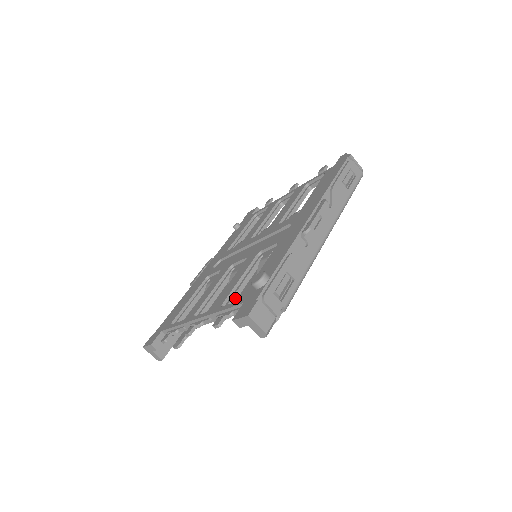
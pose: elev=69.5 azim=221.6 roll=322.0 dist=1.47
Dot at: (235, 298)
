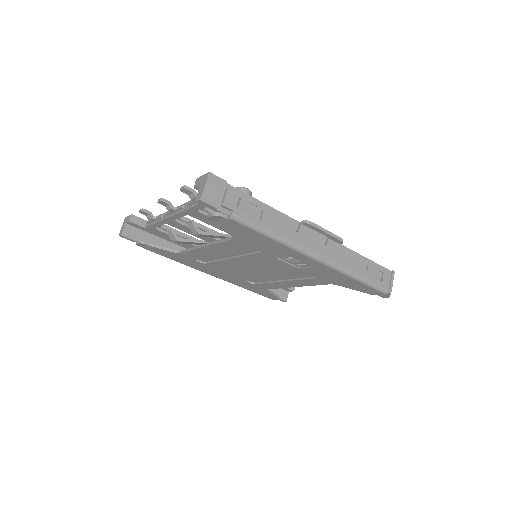
Dot at: occluded
